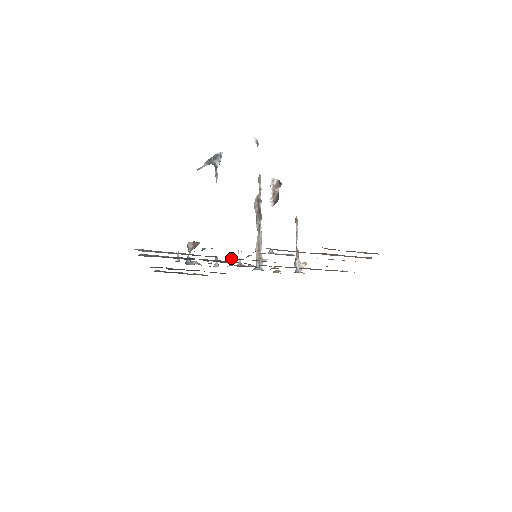
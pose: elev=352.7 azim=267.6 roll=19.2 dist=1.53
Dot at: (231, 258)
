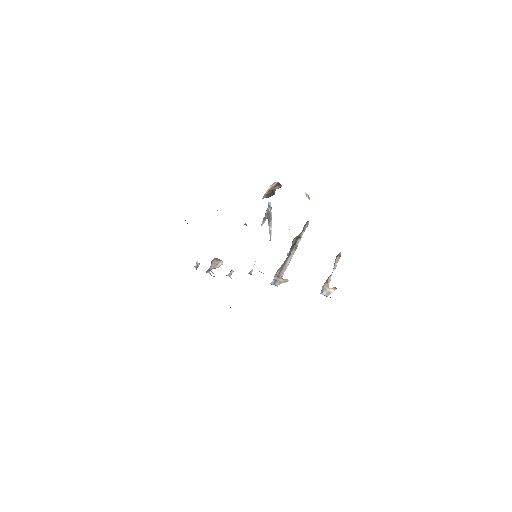
Dot at: occluded
